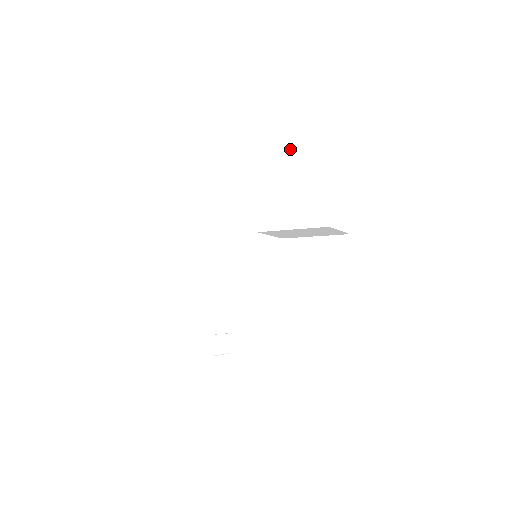
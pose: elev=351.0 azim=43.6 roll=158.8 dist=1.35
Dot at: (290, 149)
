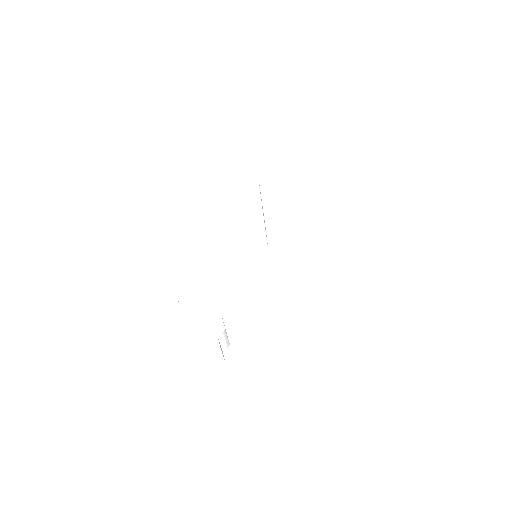
Dot at: (289, 176)
